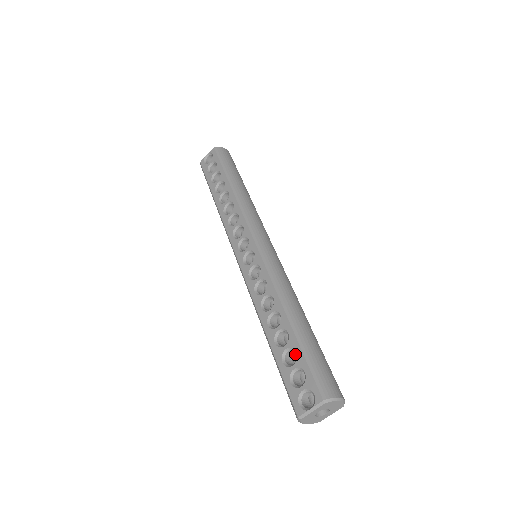
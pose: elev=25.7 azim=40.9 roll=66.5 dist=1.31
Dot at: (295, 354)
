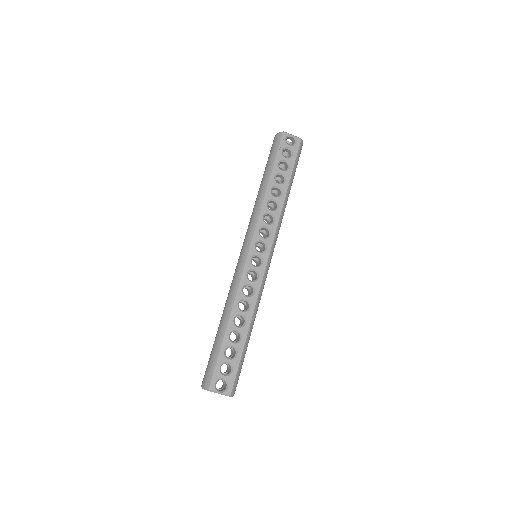
Dot at: occluded
